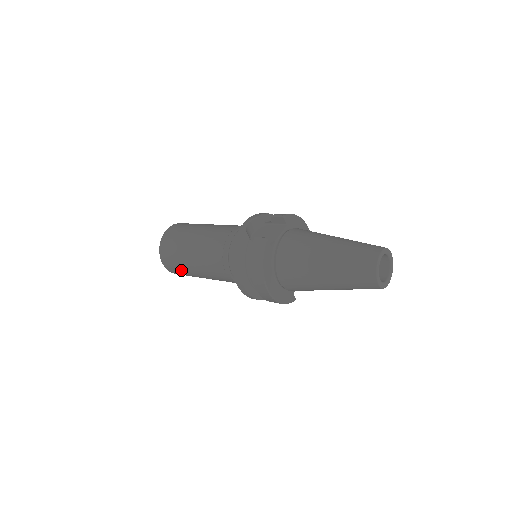
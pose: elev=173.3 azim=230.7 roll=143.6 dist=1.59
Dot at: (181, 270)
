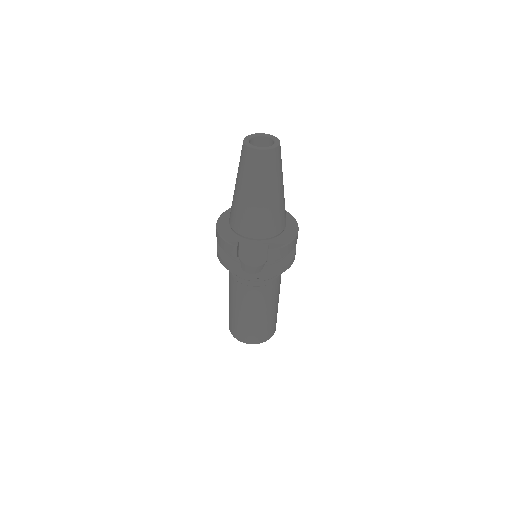
Dot at: occluded
